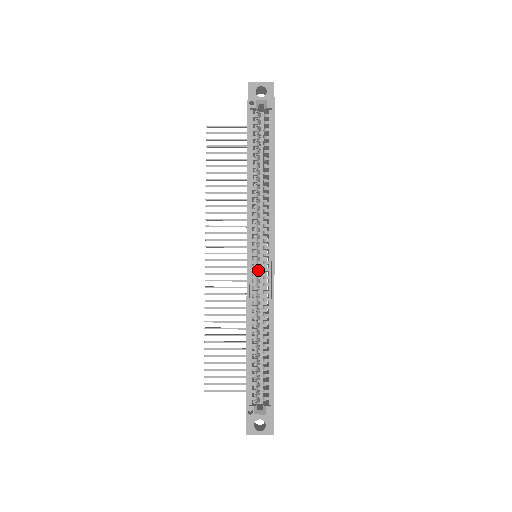
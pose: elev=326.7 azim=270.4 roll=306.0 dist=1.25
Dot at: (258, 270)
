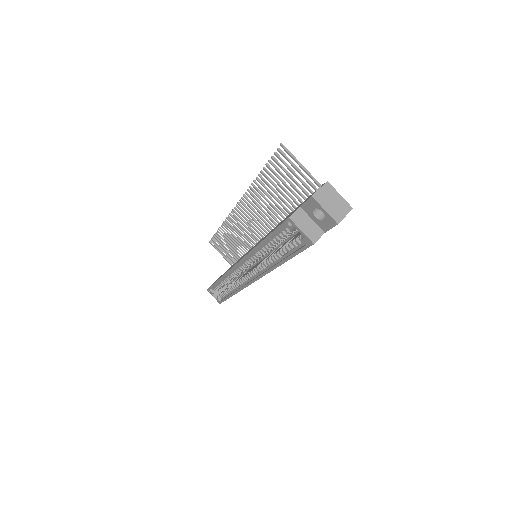
Dot at: occluded
